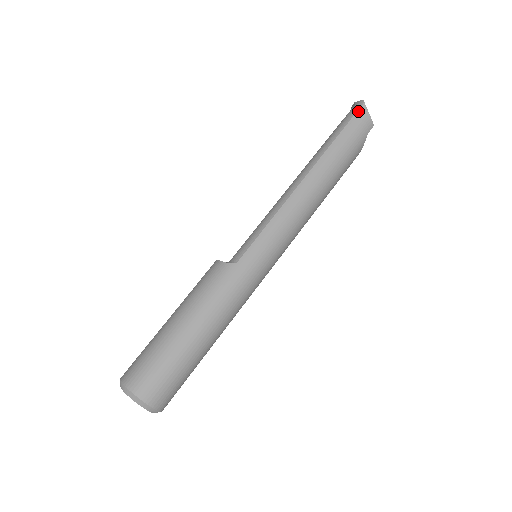
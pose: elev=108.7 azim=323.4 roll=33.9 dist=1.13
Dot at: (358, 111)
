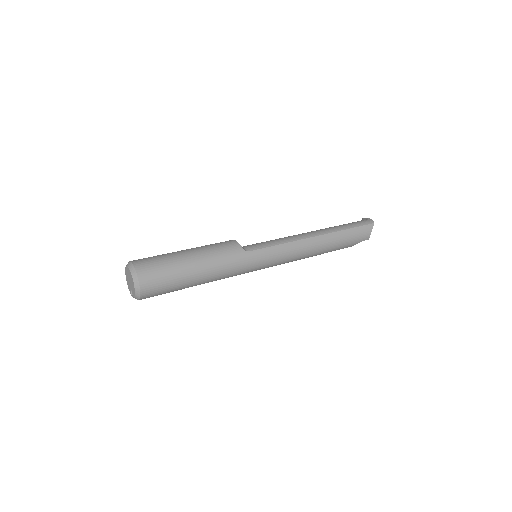
Dot at: (368, 225)
